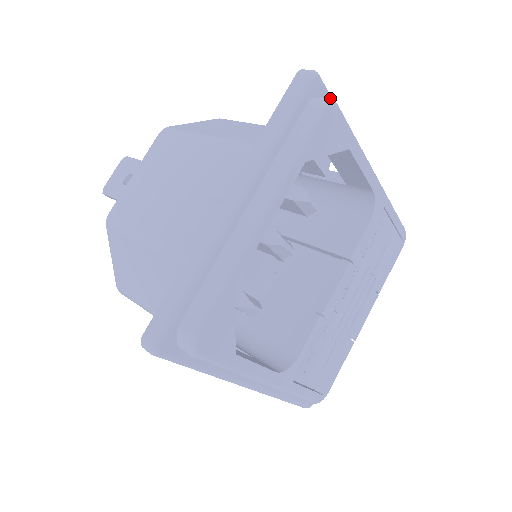
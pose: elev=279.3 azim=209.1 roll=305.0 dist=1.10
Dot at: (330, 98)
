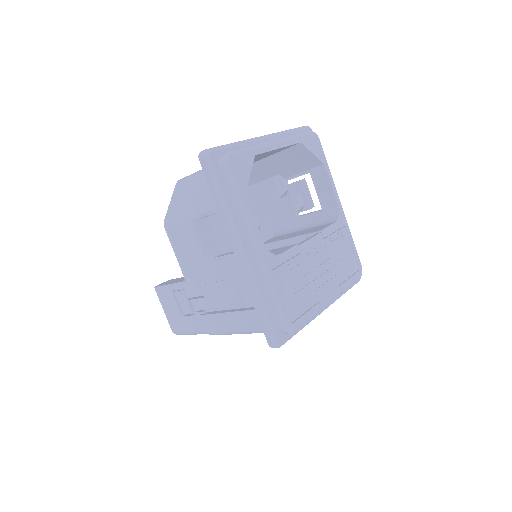
Dot at: occluded
